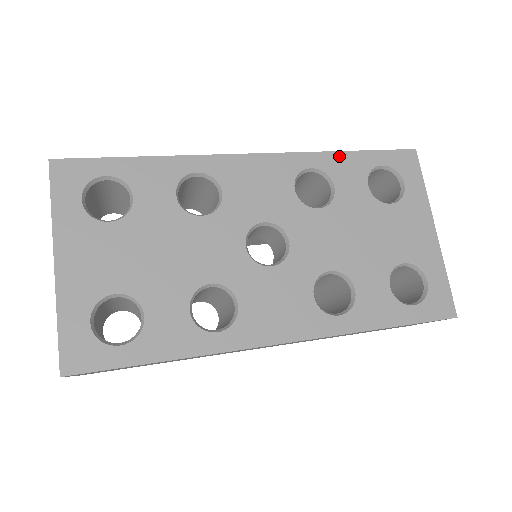
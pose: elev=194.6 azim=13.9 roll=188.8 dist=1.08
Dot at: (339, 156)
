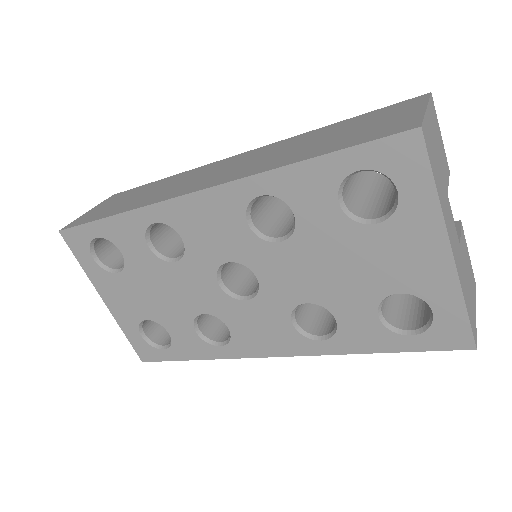
Dot at: (292, 171)
